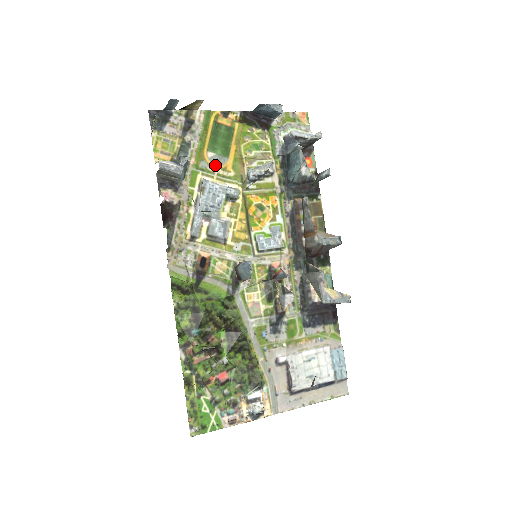
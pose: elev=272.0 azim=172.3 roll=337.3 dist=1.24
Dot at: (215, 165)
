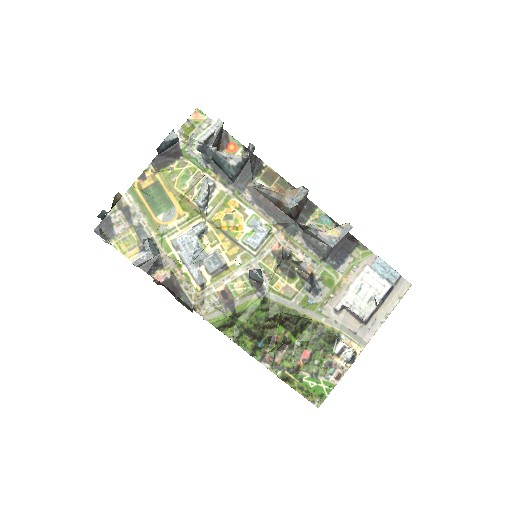
Dot at: (170, 221)
